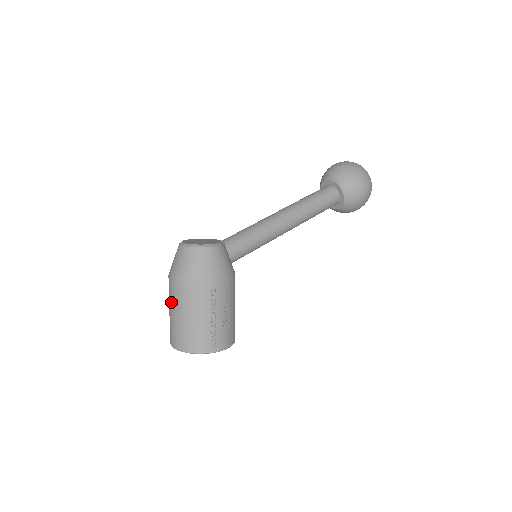
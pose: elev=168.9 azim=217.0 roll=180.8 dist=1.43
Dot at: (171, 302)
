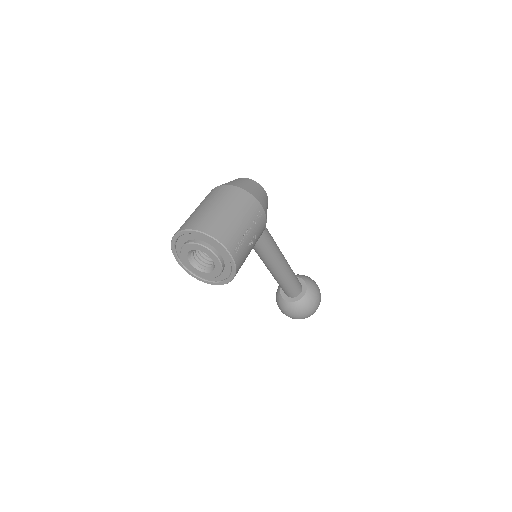
Dot at: (213, 199)
